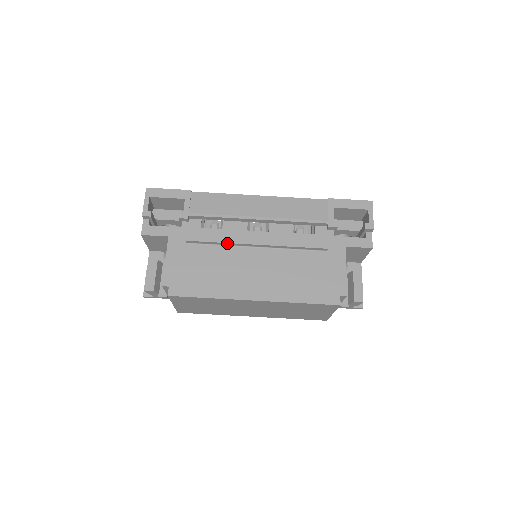
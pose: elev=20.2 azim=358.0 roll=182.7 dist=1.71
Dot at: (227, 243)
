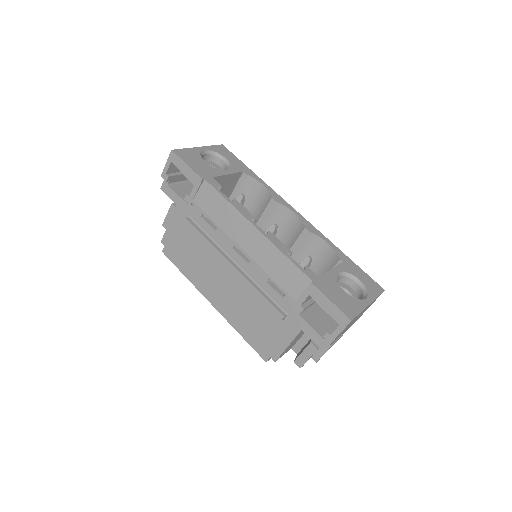
Dot at: (210, 249)
